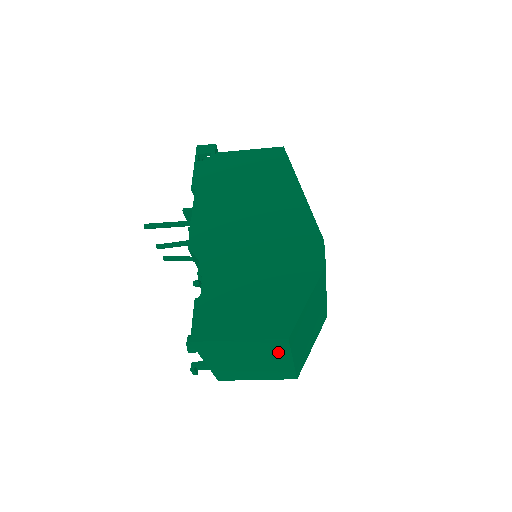
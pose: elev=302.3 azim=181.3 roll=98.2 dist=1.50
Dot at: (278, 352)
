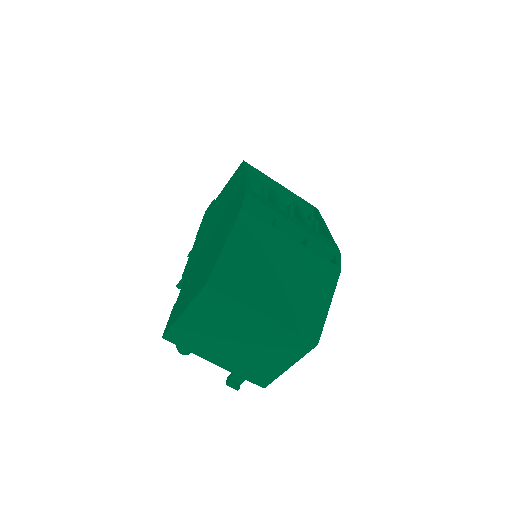
Dot at: (232, 309)
